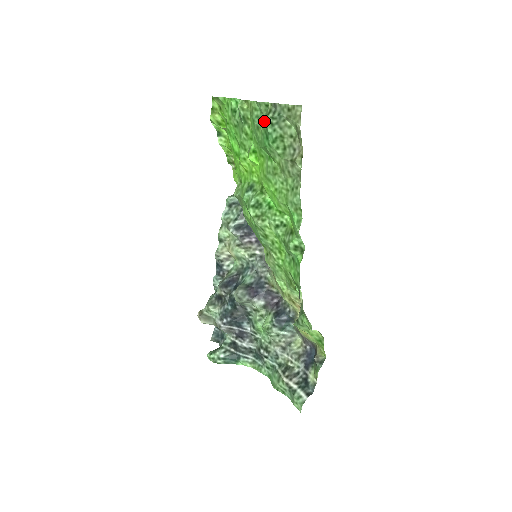
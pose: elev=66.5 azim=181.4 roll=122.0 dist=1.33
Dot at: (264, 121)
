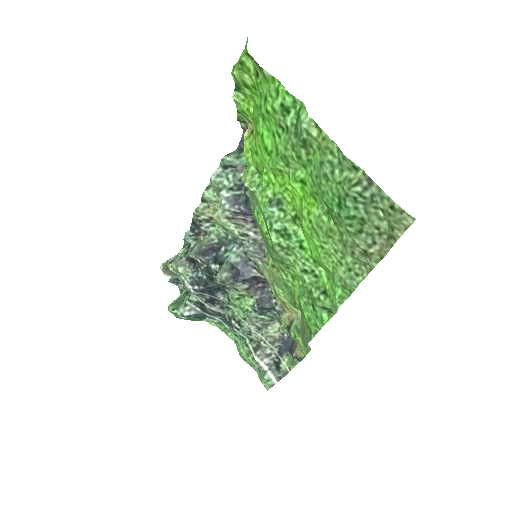
Dot at: (343, 186)
